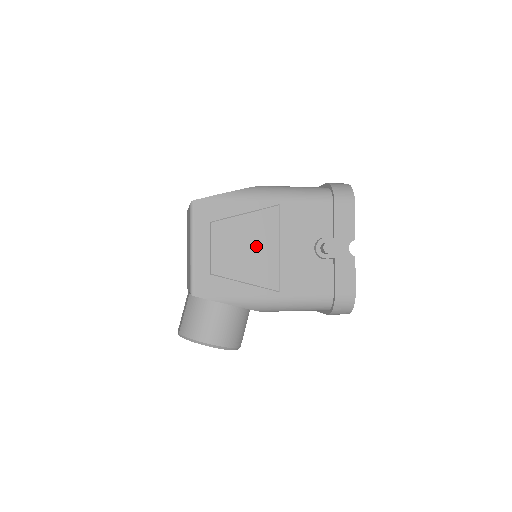
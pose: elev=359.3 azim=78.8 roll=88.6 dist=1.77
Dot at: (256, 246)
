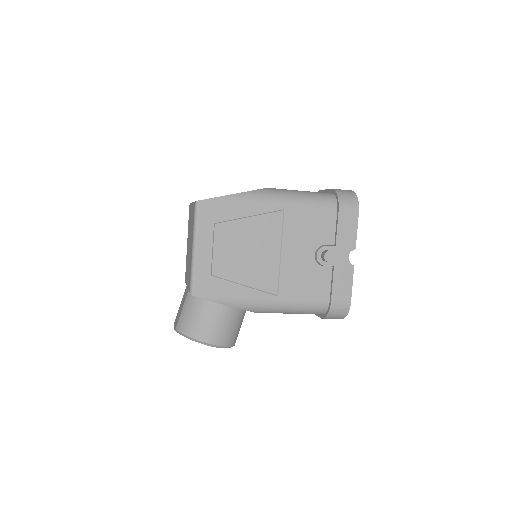
Dot at: (258, 250)
